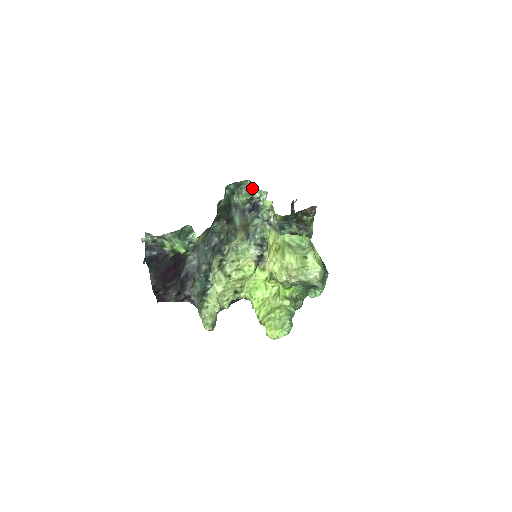
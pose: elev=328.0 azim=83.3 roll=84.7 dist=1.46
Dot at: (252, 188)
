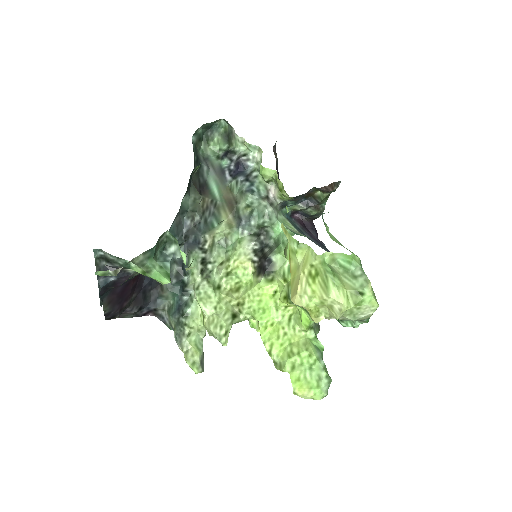
Dot at: (231, 135)
